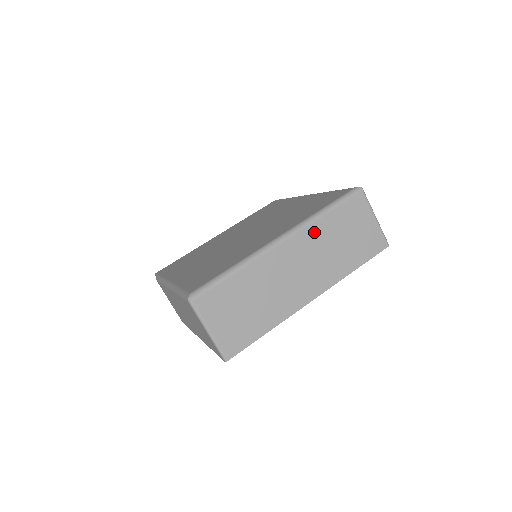
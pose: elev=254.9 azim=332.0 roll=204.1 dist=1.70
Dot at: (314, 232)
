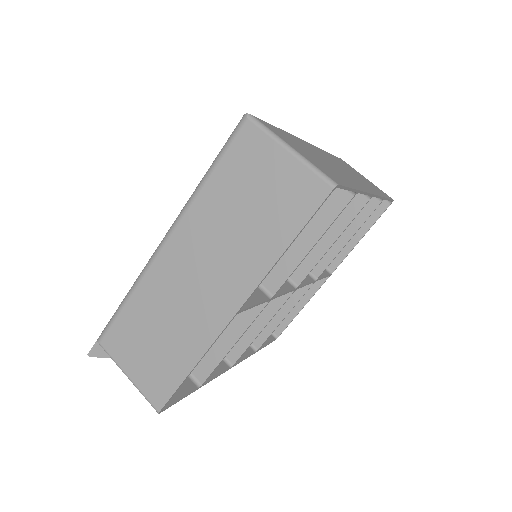
Dot at: occluded
